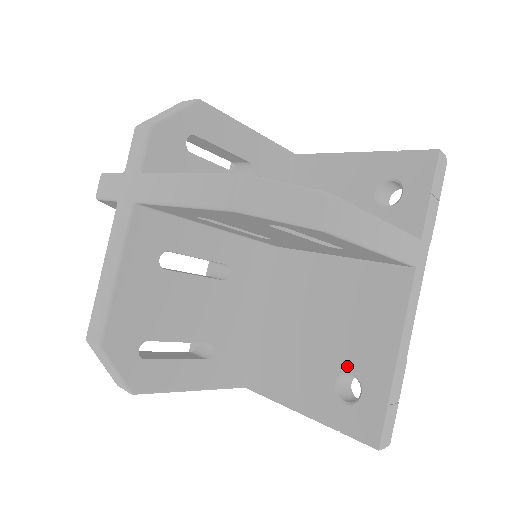
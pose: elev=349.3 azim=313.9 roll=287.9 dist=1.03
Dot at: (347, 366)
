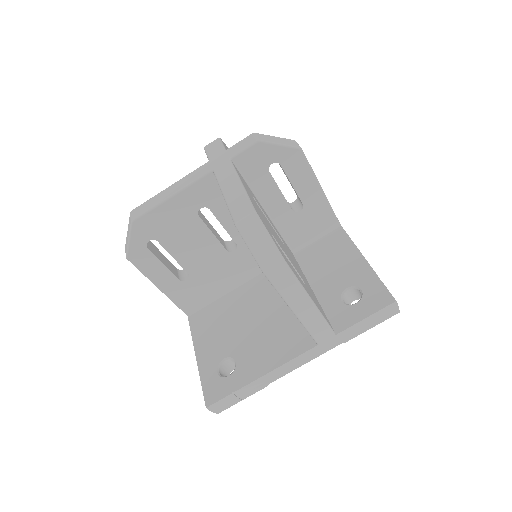
Dot at: (238, 356)
